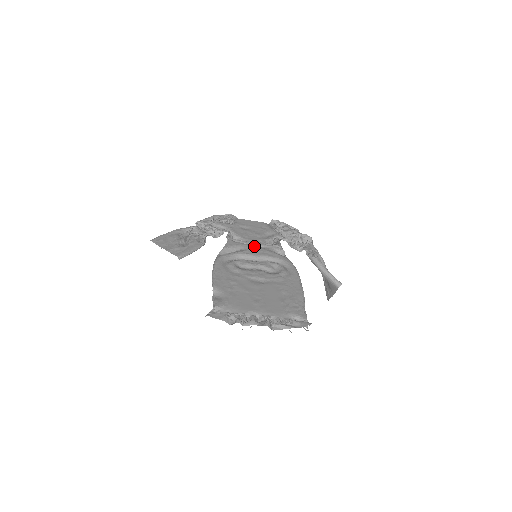
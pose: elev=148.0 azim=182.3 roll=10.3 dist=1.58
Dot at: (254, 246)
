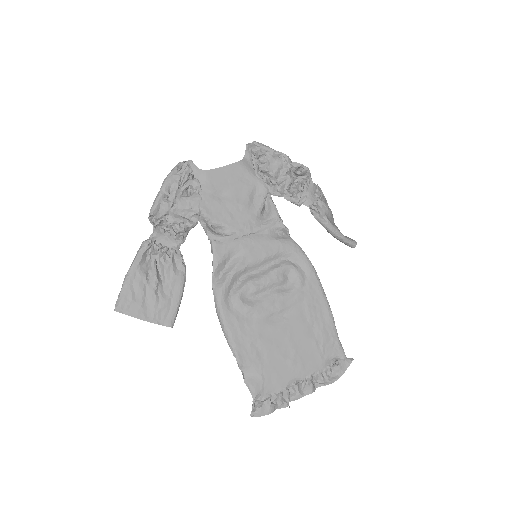
Dot at: (249, 240)
